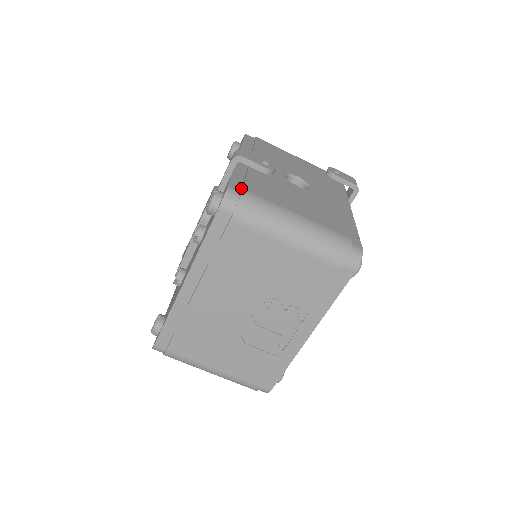
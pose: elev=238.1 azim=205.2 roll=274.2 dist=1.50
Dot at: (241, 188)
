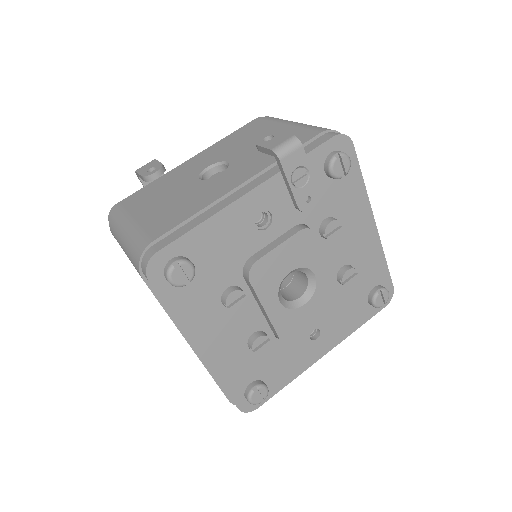
Dot at: occluded
